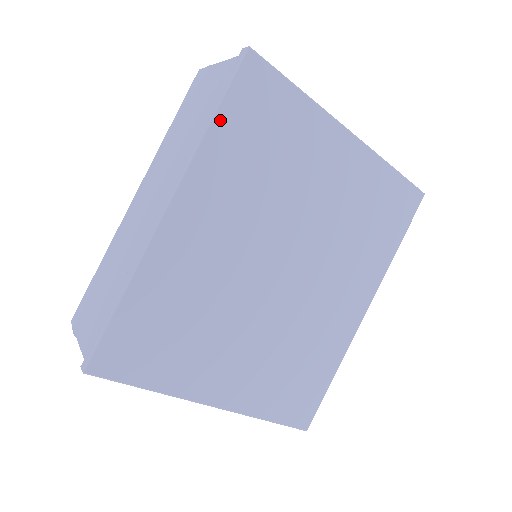
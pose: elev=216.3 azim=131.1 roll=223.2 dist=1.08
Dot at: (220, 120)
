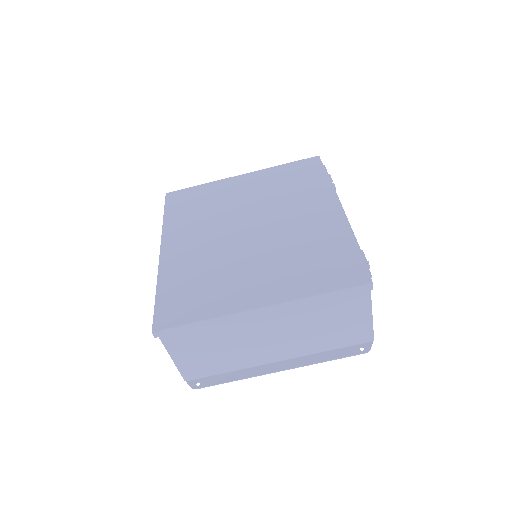
Dot at: (167, 215)
